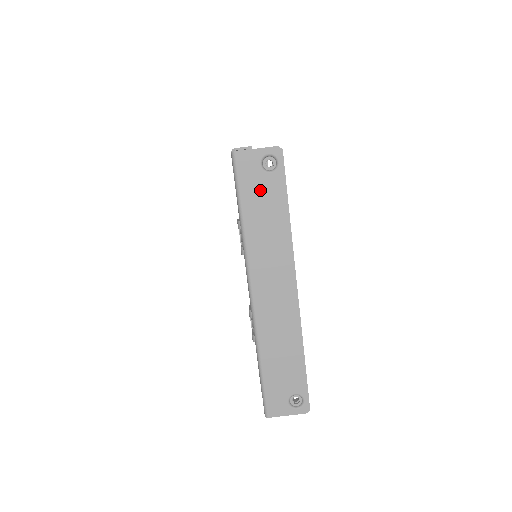
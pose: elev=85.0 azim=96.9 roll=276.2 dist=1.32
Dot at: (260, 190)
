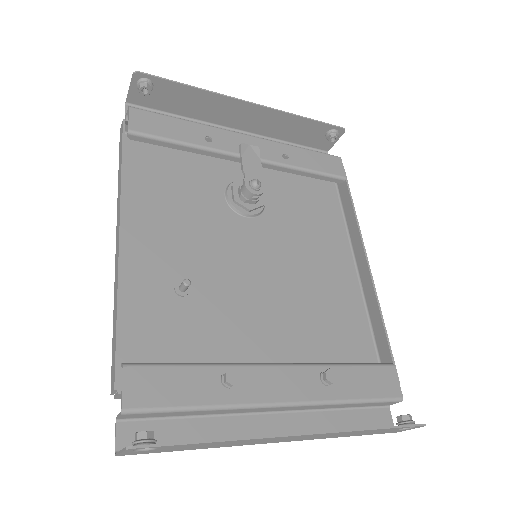
Dot at: (172, 449)
